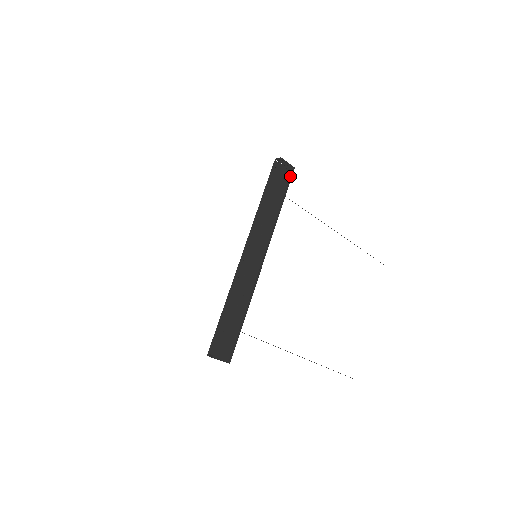
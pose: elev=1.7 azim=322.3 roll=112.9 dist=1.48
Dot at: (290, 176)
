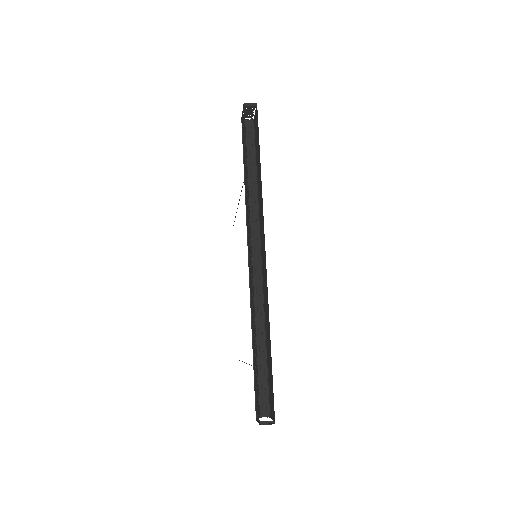
Dot at: (253, 131)
